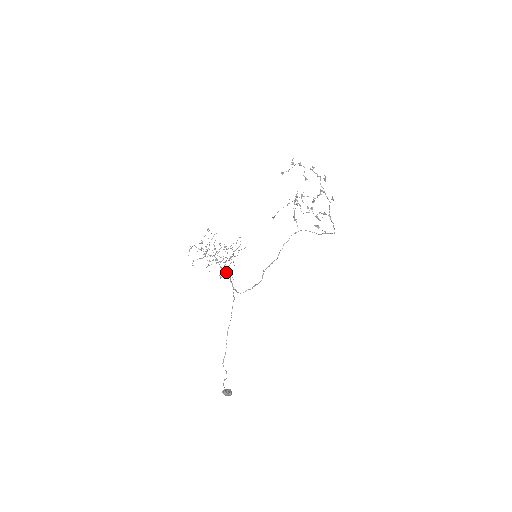
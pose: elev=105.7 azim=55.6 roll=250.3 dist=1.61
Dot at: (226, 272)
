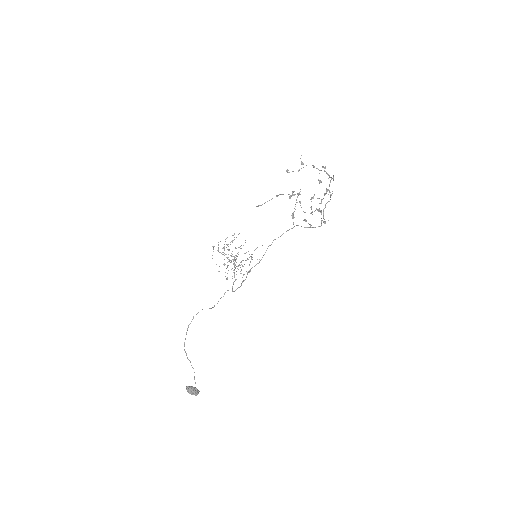
Dot at: (234, 274)
